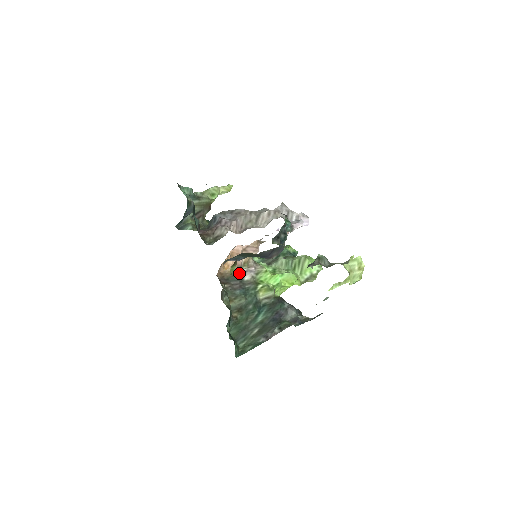
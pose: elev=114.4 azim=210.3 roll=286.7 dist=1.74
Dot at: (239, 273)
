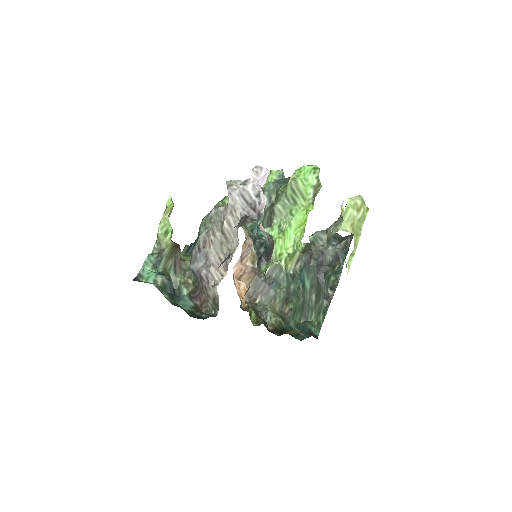
Dot at: (257, 274)
